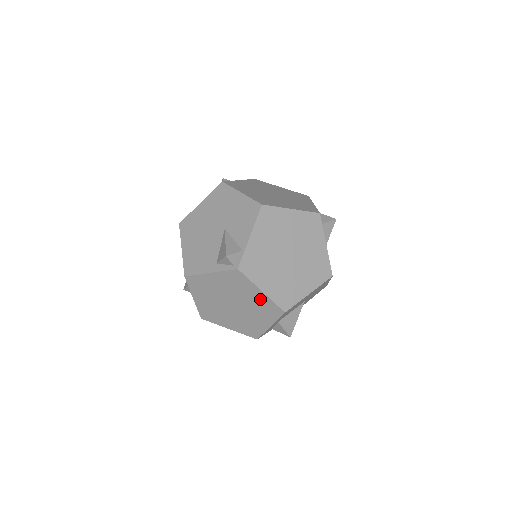
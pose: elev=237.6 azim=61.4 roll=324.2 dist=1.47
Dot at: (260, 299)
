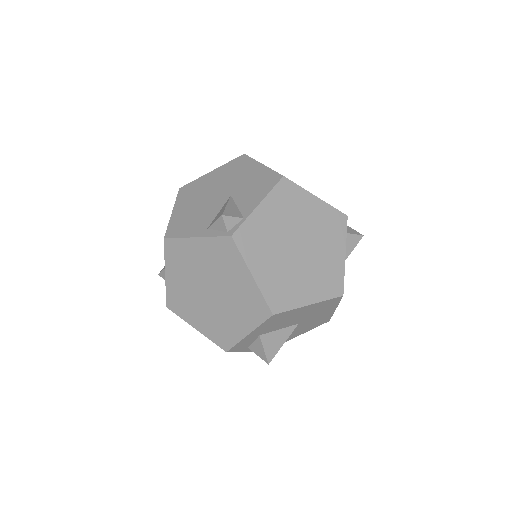
Dot at: (247, 288)
